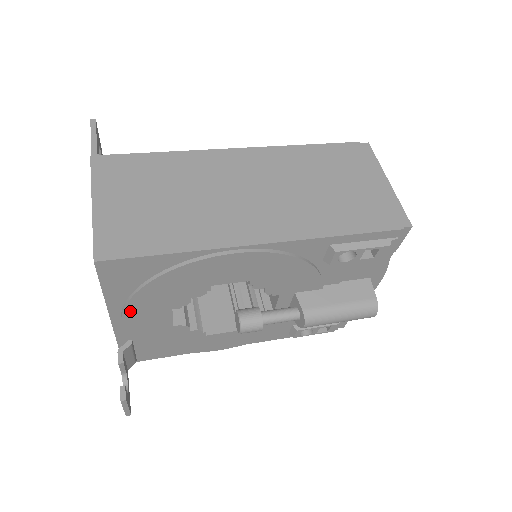
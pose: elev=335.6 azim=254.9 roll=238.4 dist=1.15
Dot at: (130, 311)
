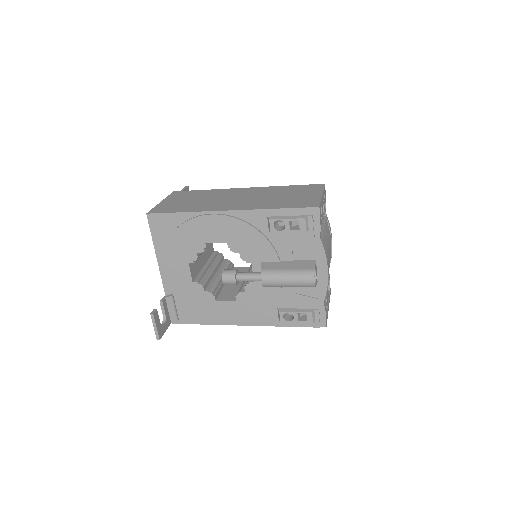
Dot at: (167, 259)
